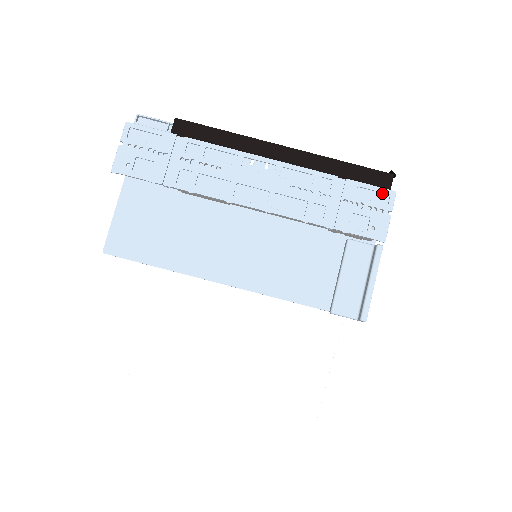
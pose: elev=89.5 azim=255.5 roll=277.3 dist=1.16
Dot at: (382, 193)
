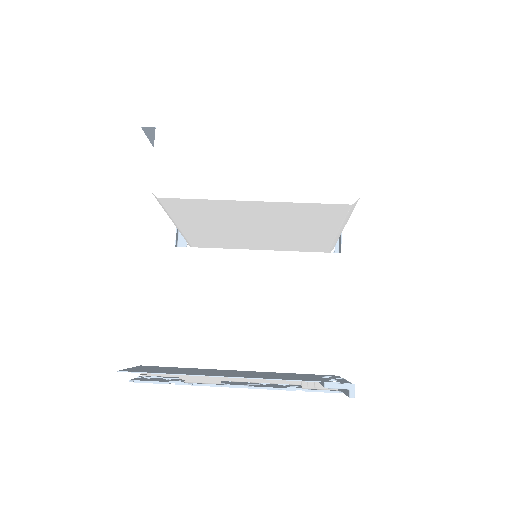
Dot at: occluded
